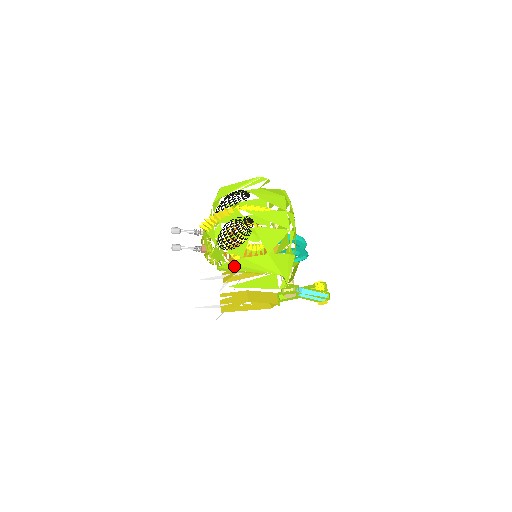
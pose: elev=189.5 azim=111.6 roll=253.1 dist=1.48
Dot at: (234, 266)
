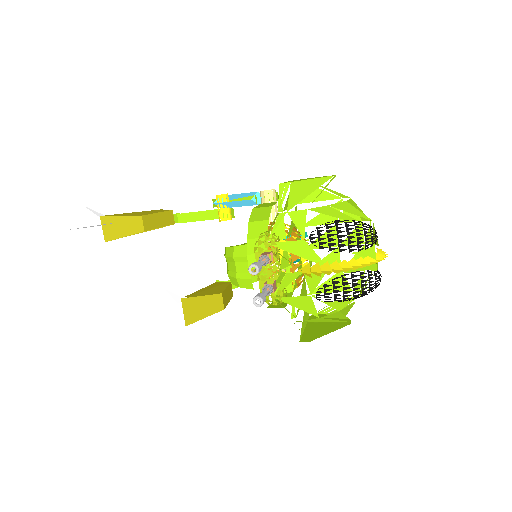
Dot at: (322, 319)
